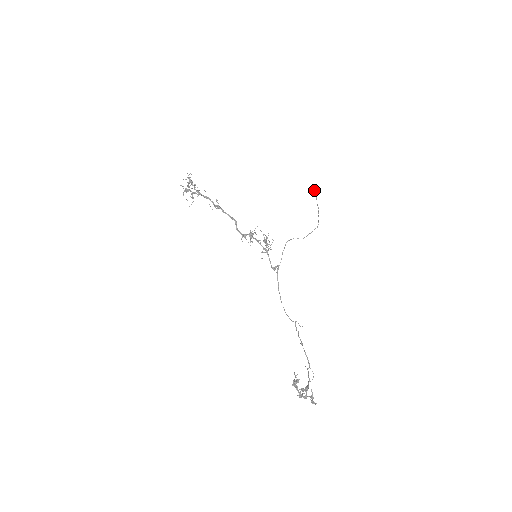
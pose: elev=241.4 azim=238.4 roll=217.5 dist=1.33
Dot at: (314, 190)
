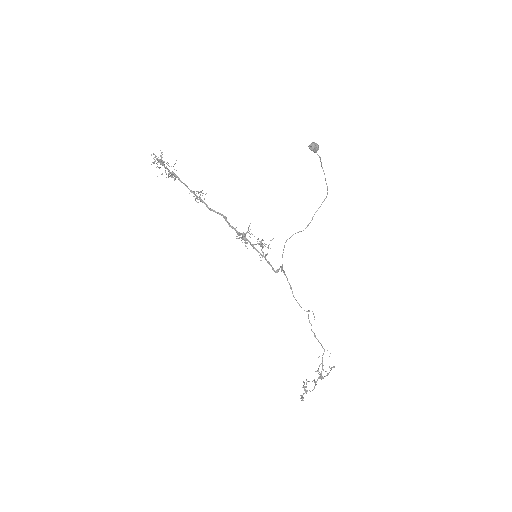
Dot at: (315, 150)
